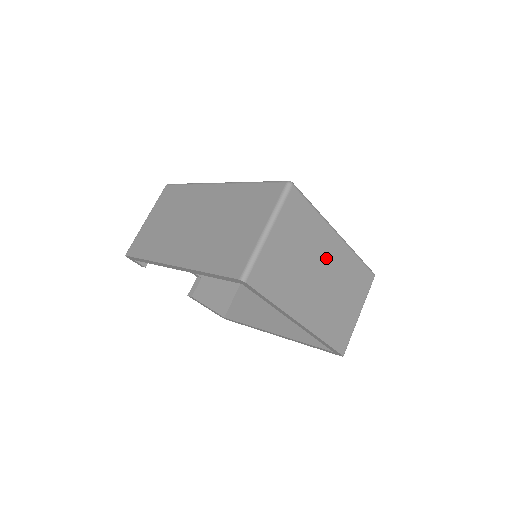
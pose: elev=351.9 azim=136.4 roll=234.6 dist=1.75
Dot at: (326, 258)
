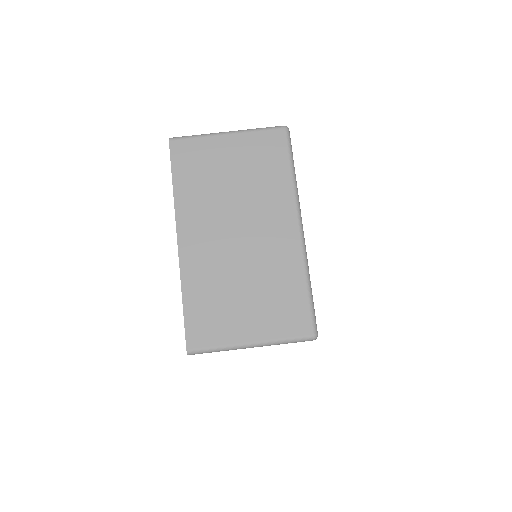
Dot at: (264, 226)
